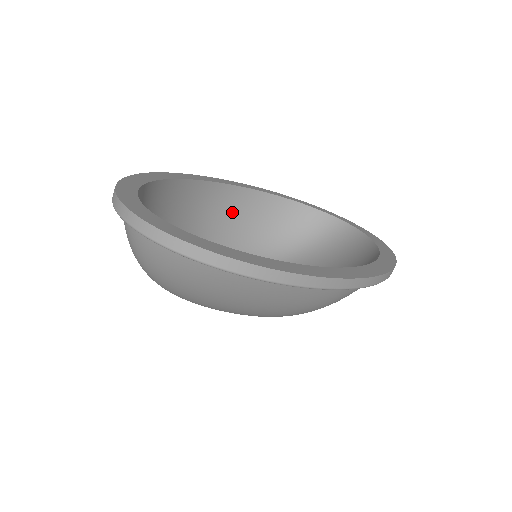
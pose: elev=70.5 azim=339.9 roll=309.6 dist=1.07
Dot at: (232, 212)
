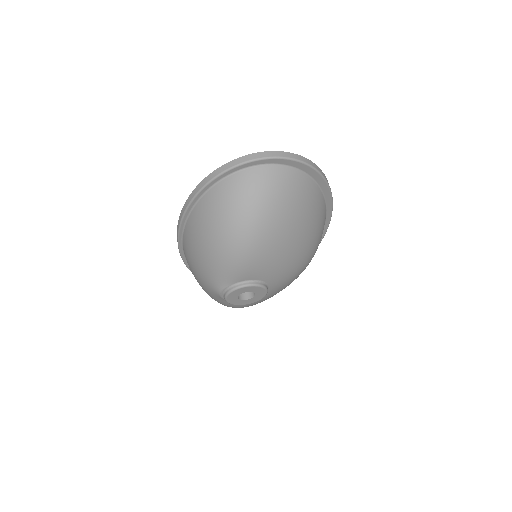
Dot at: occluded
